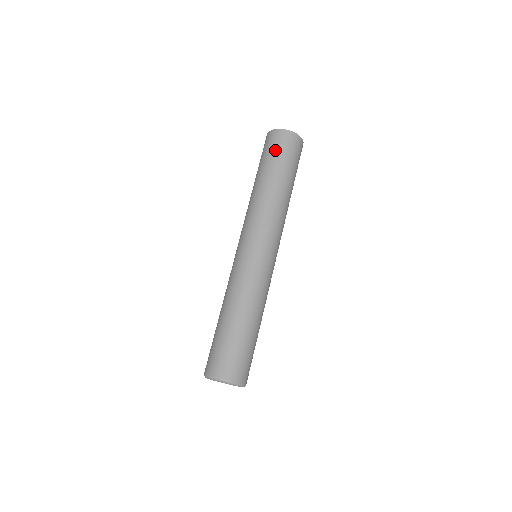
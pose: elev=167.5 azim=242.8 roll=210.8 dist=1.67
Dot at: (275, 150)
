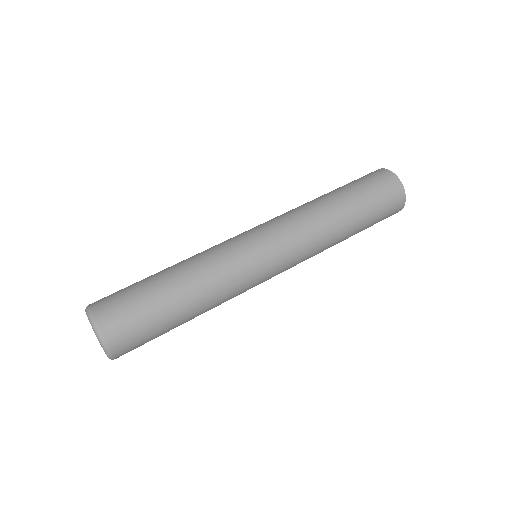
Dot at: (370, 183)
